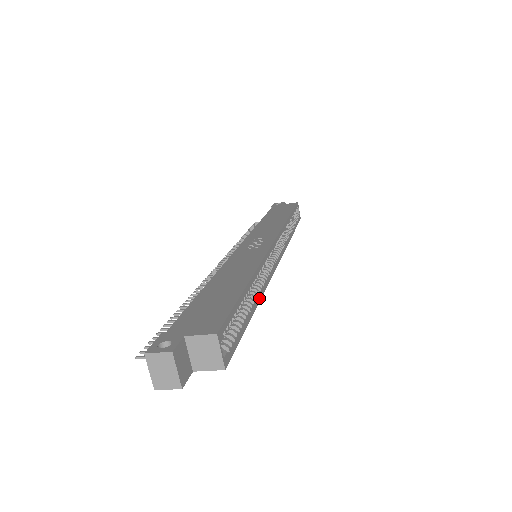
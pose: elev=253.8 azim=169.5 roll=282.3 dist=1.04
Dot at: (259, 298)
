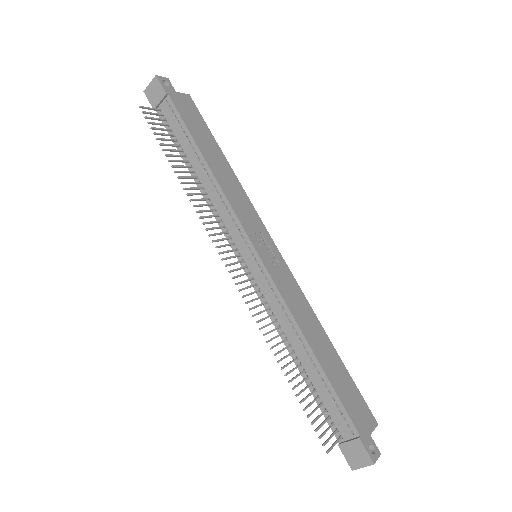
Dot at: occluded
